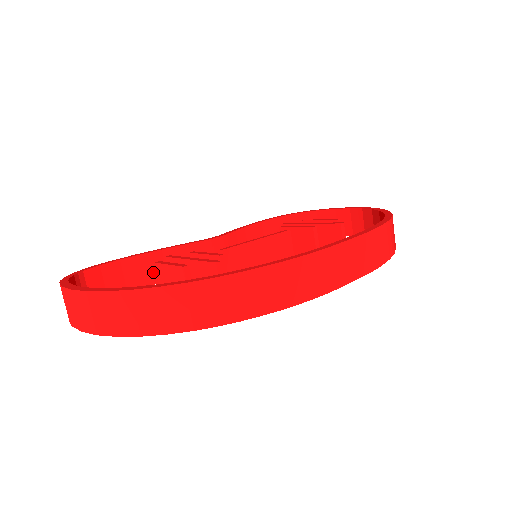
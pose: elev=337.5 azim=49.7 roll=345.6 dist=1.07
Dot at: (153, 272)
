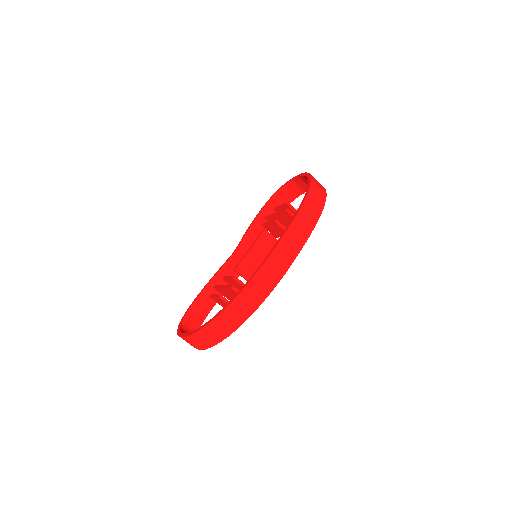
Dot at: (216, 292)
